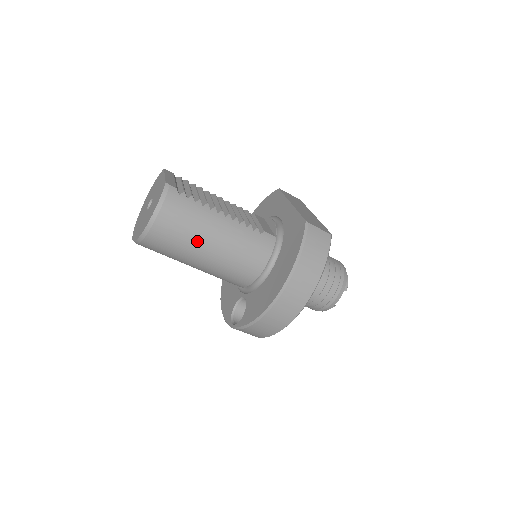
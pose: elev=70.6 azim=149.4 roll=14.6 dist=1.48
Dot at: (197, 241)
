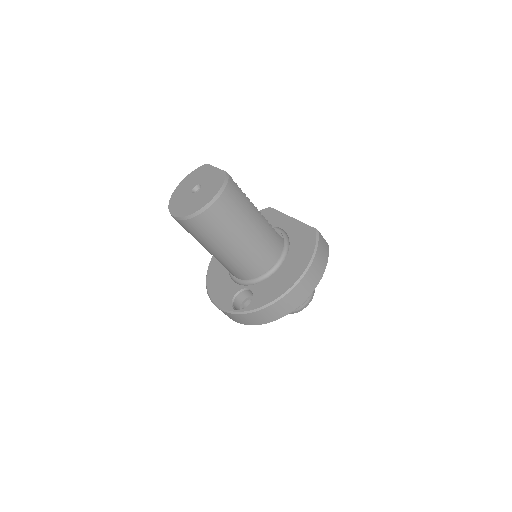
Dot at: (239, 227)
